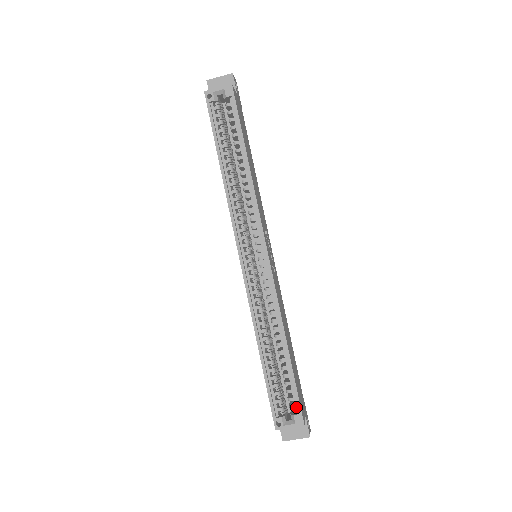
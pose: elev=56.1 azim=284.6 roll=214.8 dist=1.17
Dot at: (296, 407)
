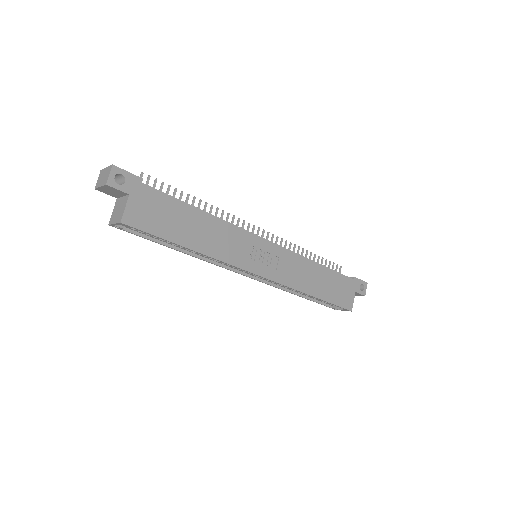
Dot at: (341, 306)
